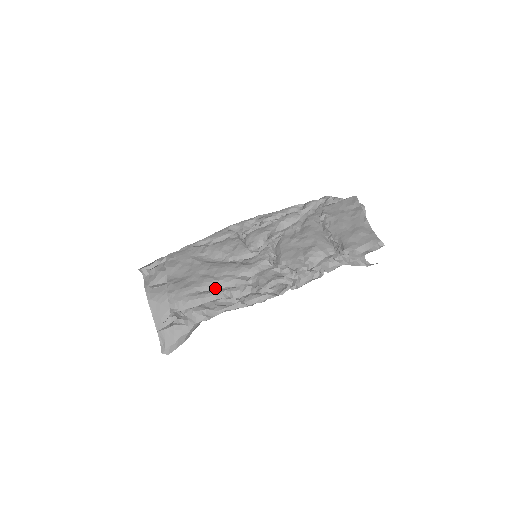
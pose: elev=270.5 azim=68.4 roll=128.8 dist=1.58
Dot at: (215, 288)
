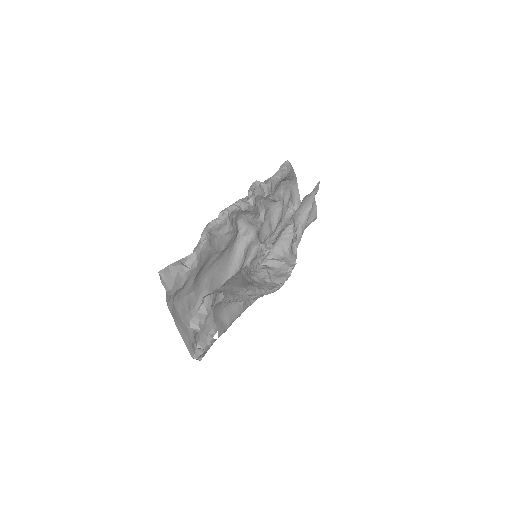
Dot at: (218, 255)
